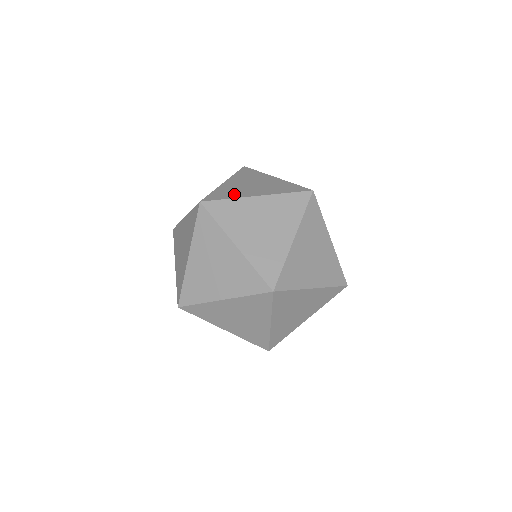
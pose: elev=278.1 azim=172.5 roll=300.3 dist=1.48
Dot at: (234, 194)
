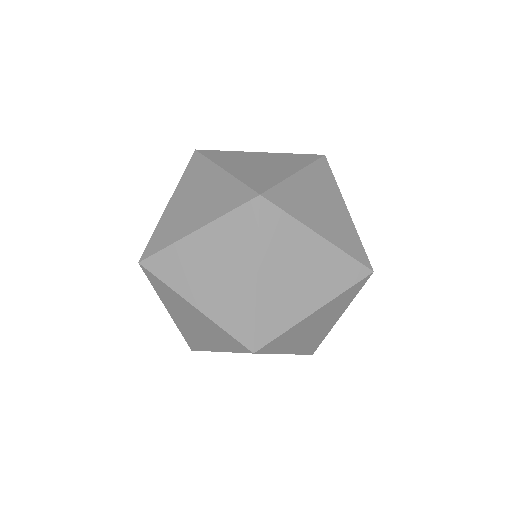
Dot at: (223, 159)
